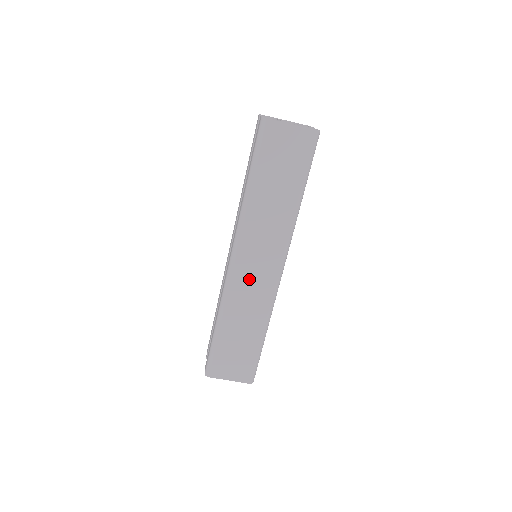
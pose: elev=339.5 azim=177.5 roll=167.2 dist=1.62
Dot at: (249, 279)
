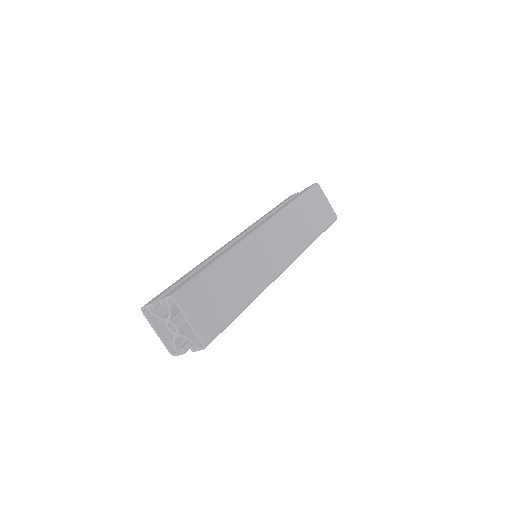
Dot at: (263, 251)
